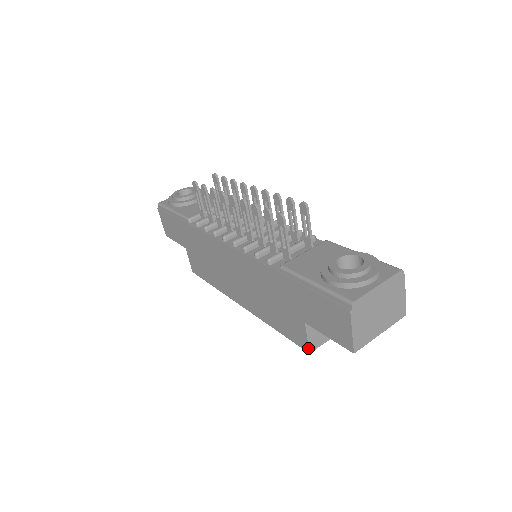
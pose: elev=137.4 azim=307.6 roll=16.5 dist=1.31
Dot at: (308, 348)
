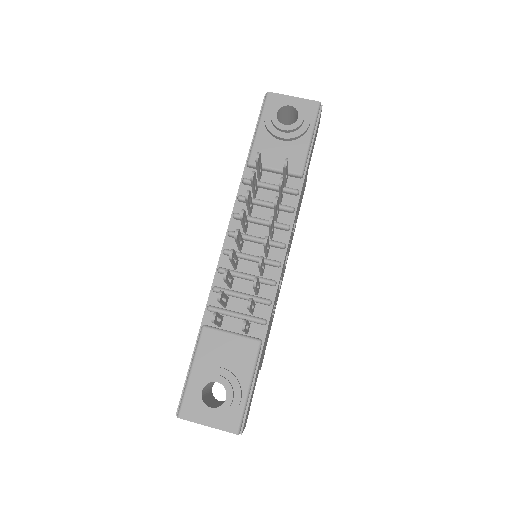
Dot at: occluded
